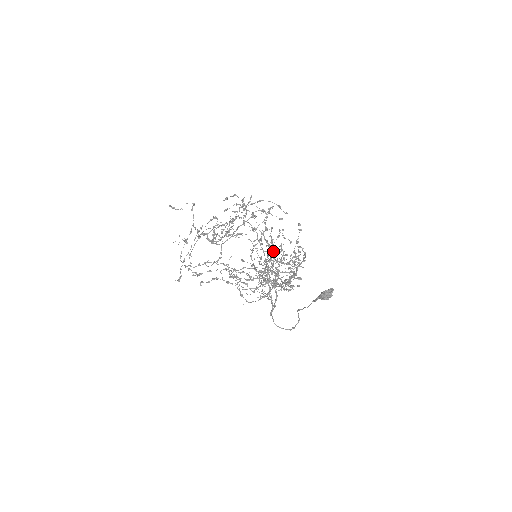
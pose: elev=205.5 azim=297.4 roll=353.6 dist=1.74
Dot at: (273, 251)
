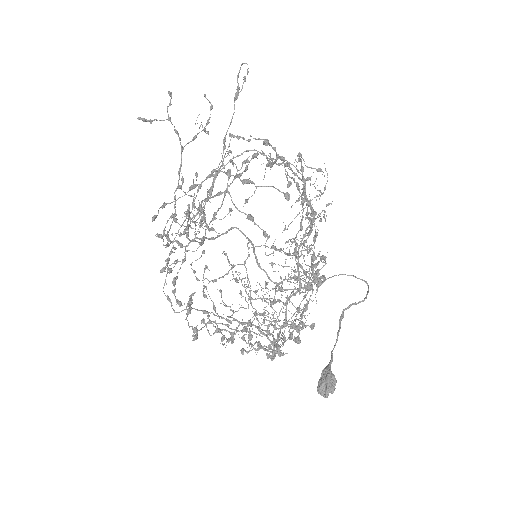
Dot at: occluded
